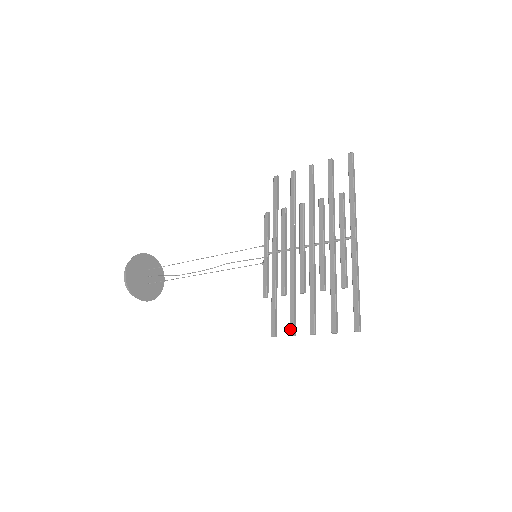
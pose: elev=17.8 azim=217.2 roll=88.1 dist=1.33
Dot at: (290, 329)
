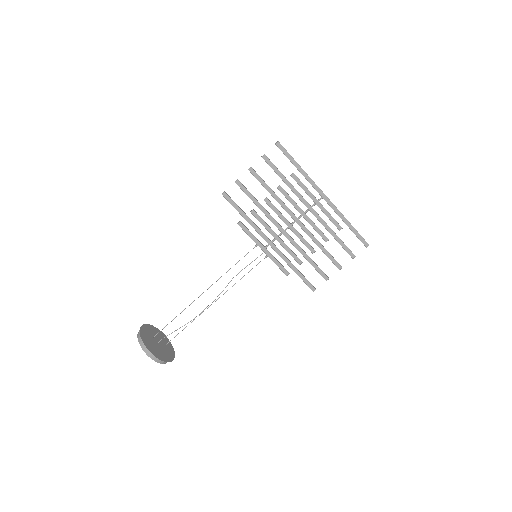
Dot at: (324, 278)
